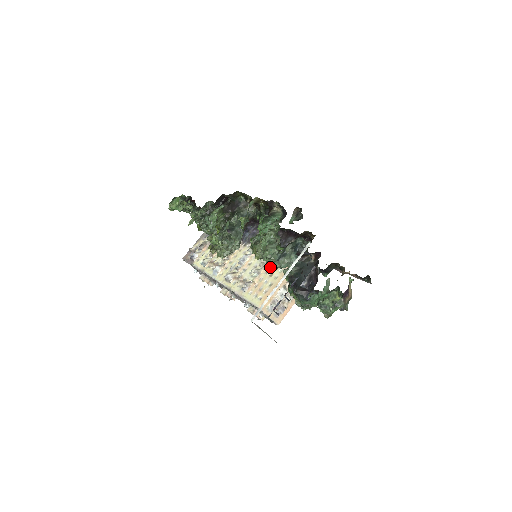
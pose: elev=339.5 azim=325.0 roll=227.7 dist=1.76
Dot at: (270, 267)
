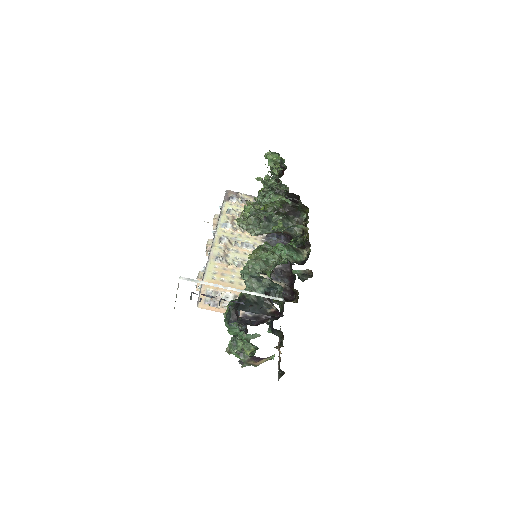
Dot at: (241, 272)
